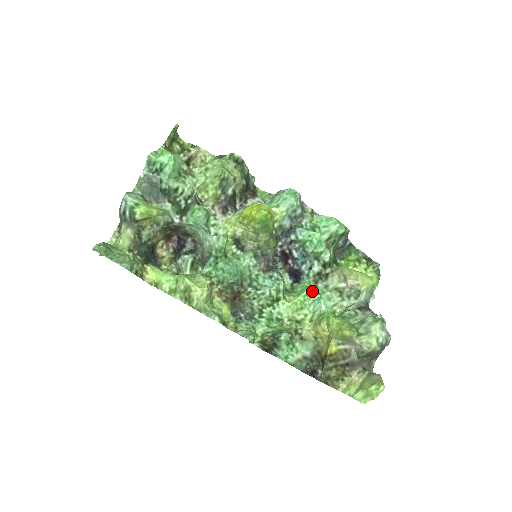
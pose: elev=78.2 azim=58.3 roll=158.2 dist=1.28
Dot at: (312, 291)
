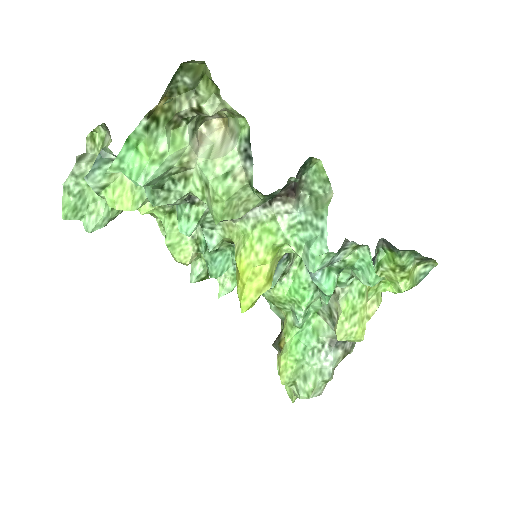
Dot at: (300, 304)
